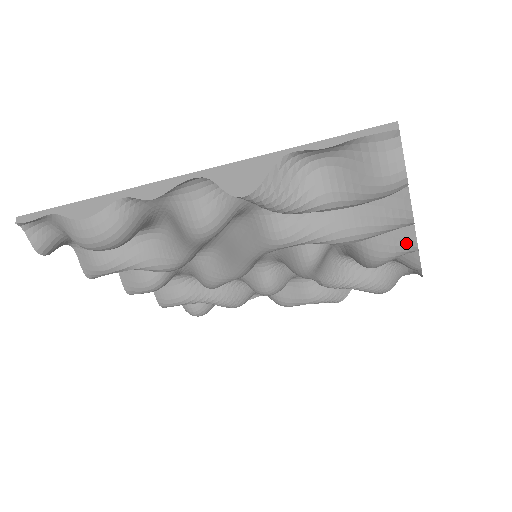
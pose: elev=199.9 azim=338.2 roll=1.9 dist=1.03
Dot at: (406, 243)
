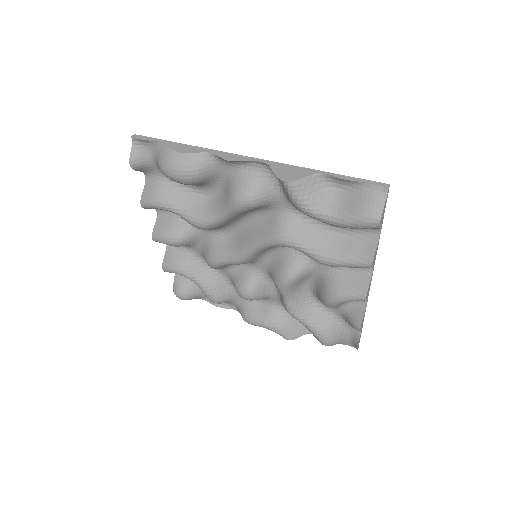
Dot at: (360, 291)
